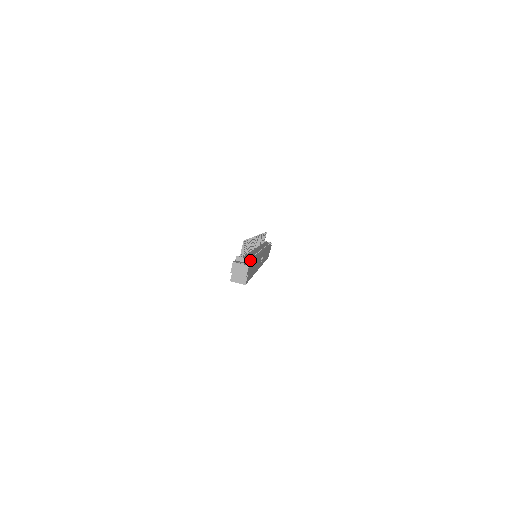
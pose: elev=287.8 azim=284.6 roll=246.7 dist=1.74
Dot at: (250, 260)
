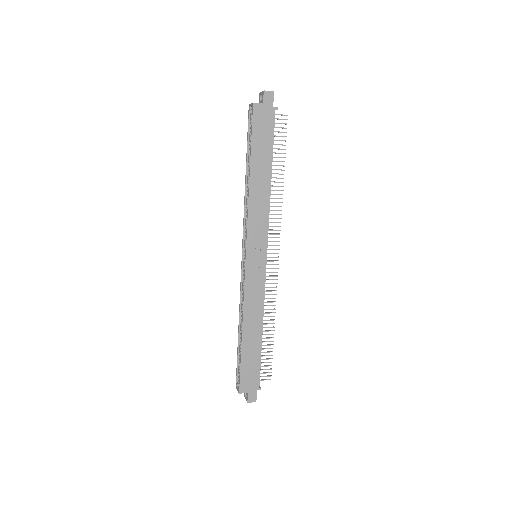
Dot at: (276, 108)
